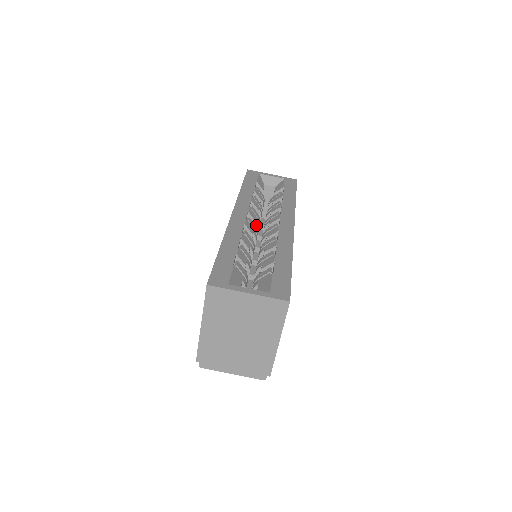
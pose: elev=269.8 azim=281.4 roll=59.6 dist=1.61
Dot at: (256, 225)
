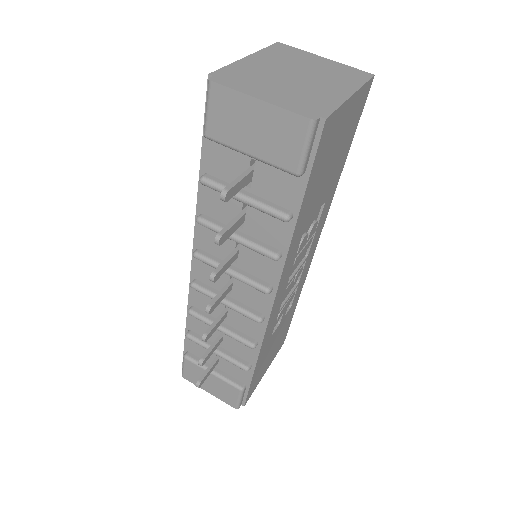
Dot at: occluded
